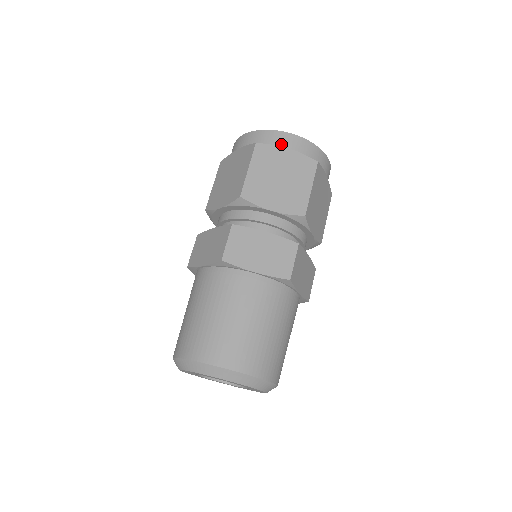
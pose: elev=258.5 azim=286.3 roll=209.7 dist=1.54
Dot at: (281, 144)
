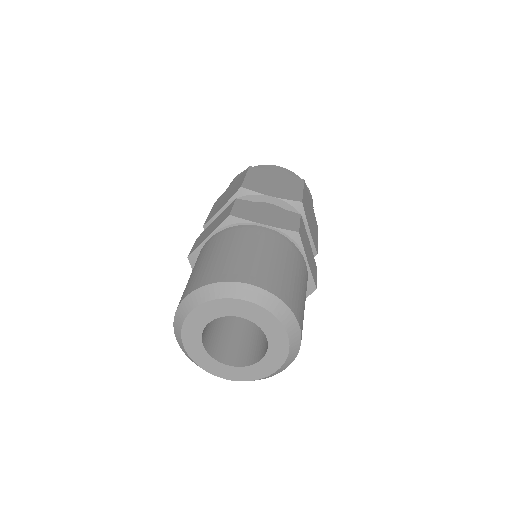
Dot at: (310, 196)
